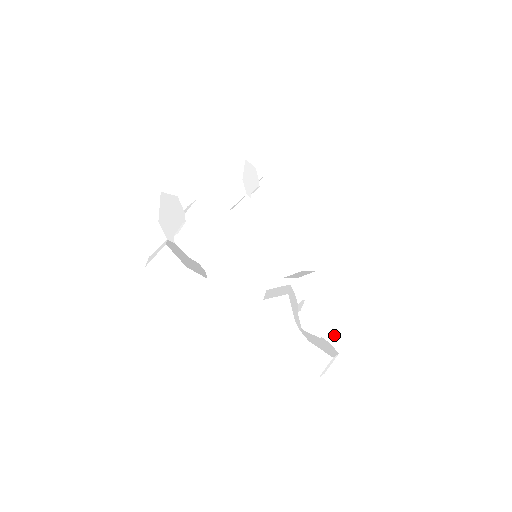
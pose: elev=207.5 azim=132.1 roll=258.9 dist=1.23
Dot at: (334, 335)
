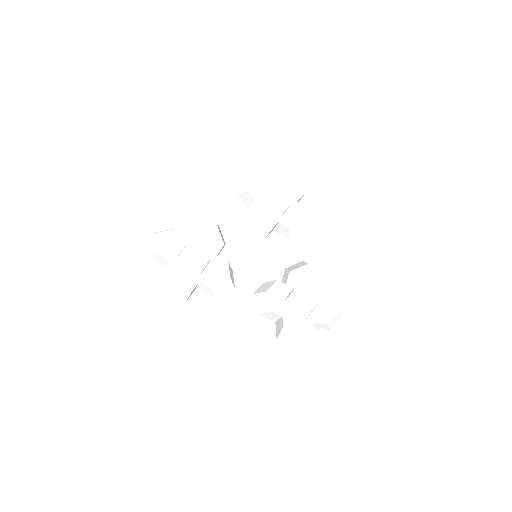
Dot at: (320, 316)
